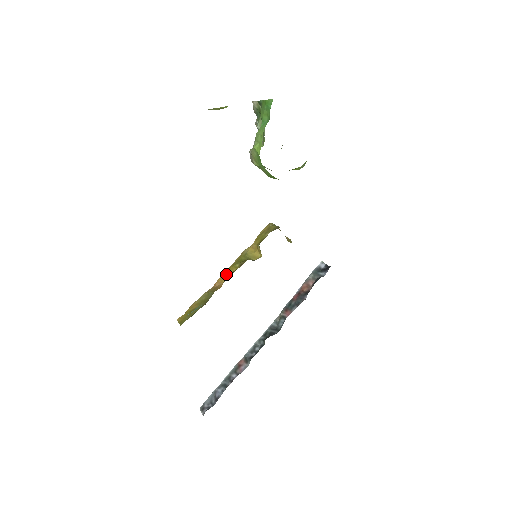
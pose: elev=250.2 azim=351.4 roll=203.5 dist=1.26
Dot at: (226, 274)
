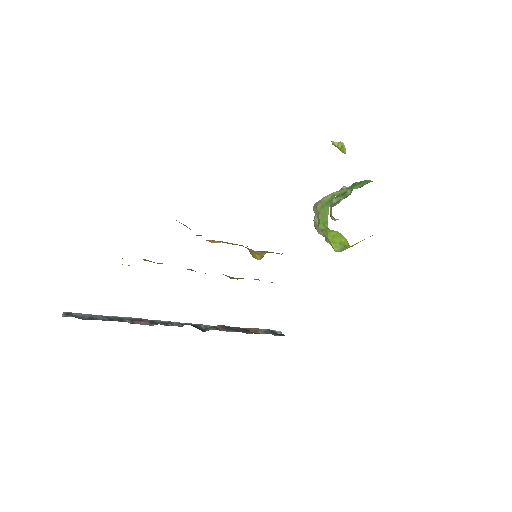
Dot at: (222, 241)
